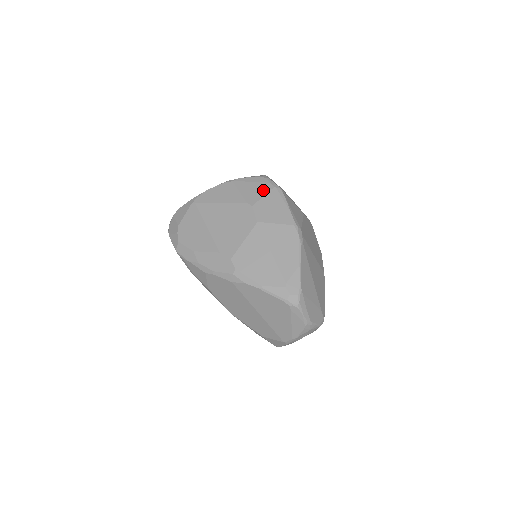
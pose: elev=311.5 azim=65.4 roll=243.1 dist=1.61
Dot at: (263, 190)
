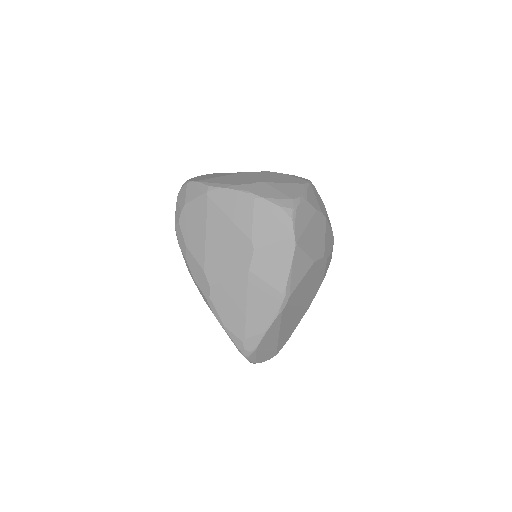
Dot at: (276, 235)
